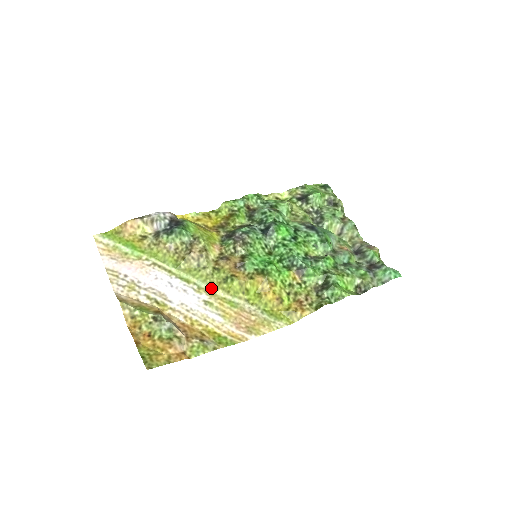
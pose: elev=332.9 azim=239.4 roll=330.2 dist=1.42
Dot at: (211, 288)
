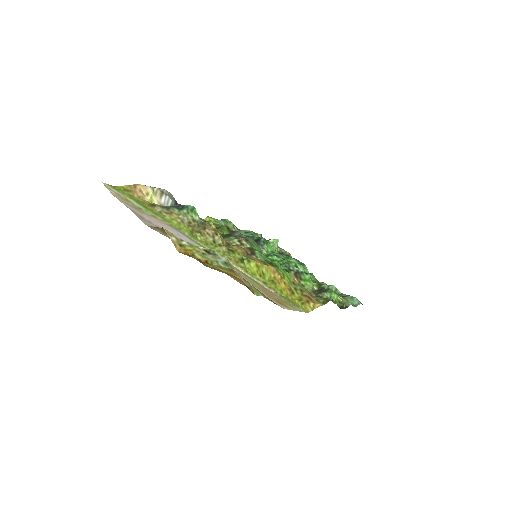
Dot at: occluded
